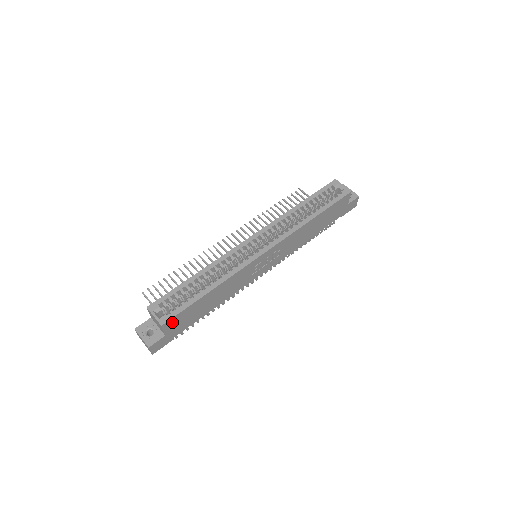
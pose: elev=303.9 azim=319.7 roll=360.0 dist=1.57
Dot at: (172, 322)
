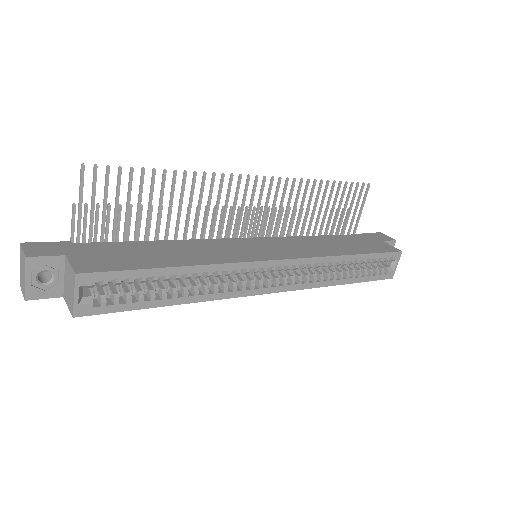
Dot at: occluded
